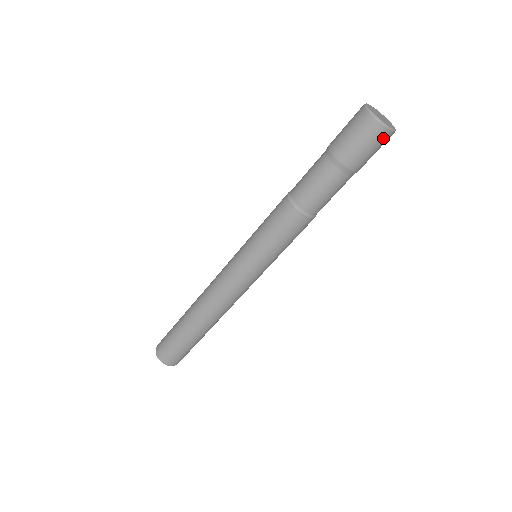
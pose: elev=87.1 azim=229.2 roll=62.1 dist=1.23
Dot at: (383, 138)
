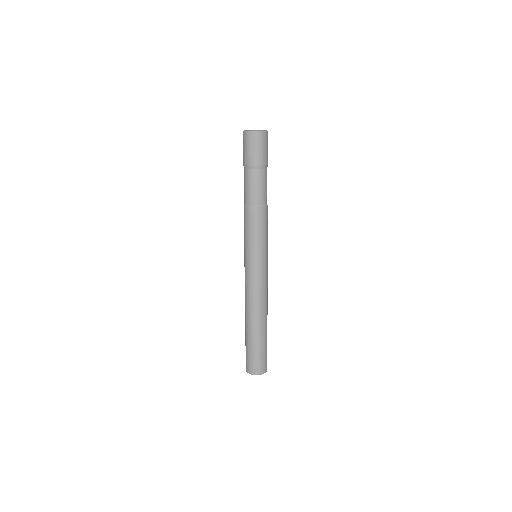
Dot at: (265, 138)
